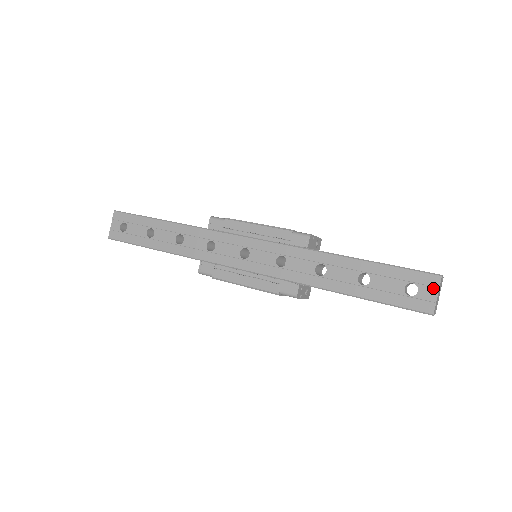
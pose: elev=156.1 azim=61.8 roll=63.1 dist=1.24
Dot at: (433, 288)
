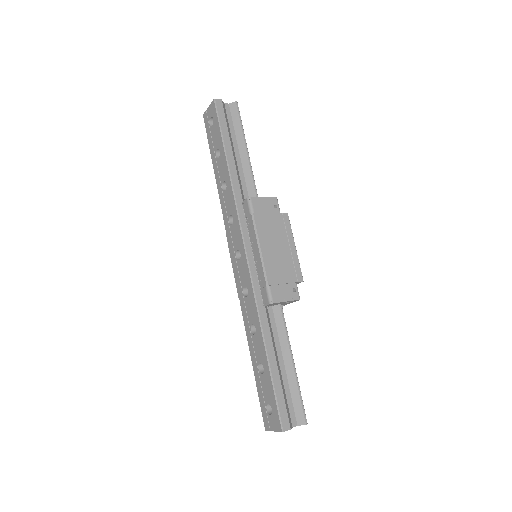
Dot at: (275, 427)
